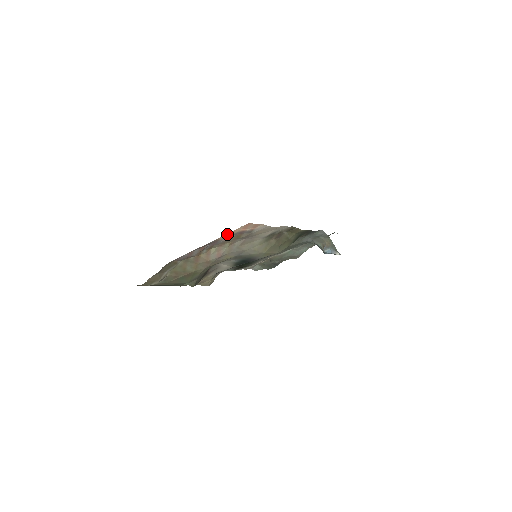
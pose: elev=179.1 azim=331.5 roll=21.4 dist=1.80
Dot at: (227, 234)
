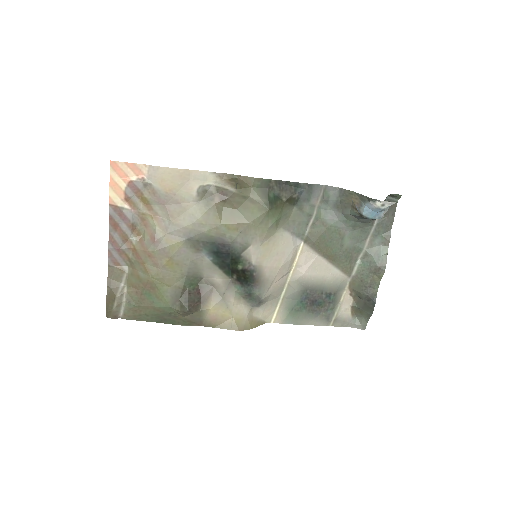
Dot at: (112, 191)
